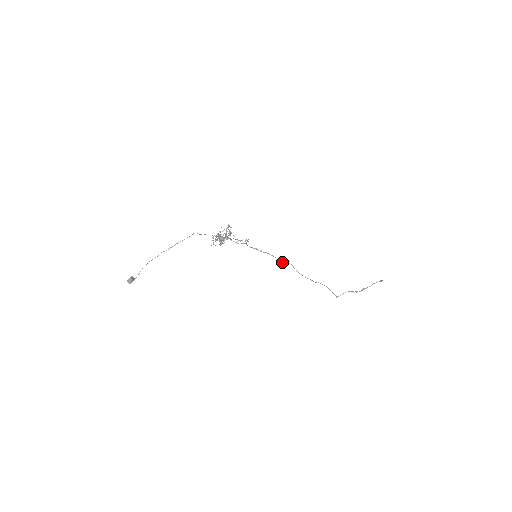
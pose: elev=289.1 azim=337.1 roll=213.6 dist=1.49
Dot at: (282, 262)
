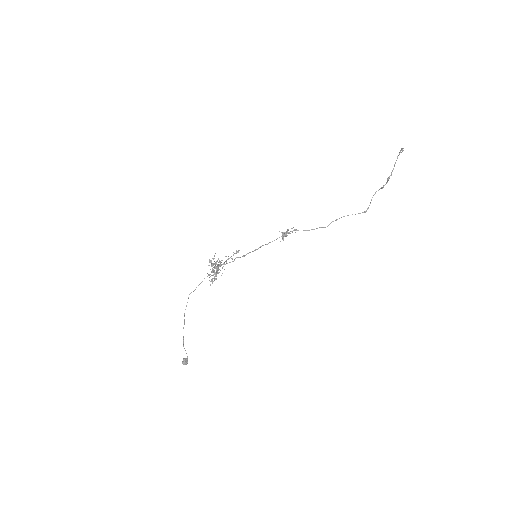
Dot at: occluded
